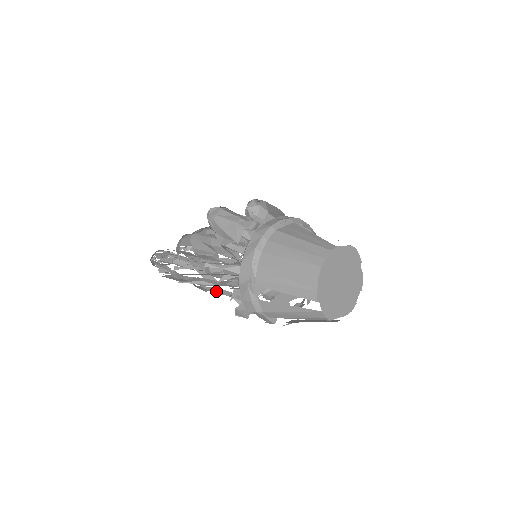
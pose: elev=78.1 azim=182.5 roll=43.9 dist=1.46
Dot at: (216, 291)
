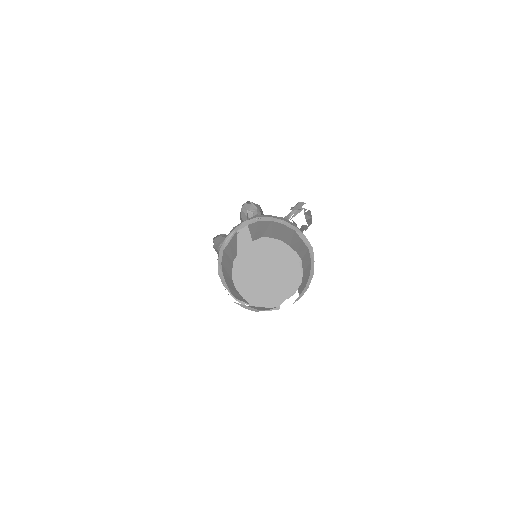
Dot at: occluded
